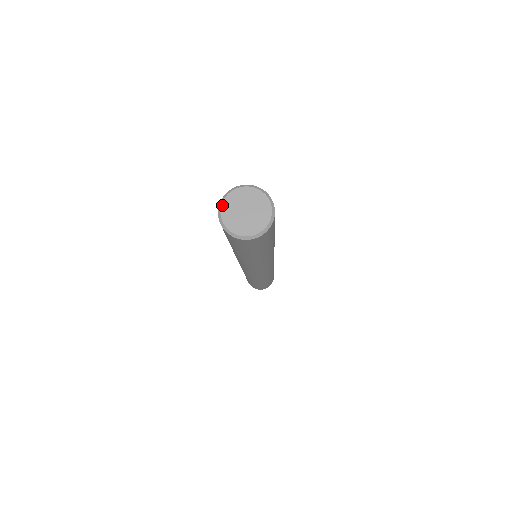
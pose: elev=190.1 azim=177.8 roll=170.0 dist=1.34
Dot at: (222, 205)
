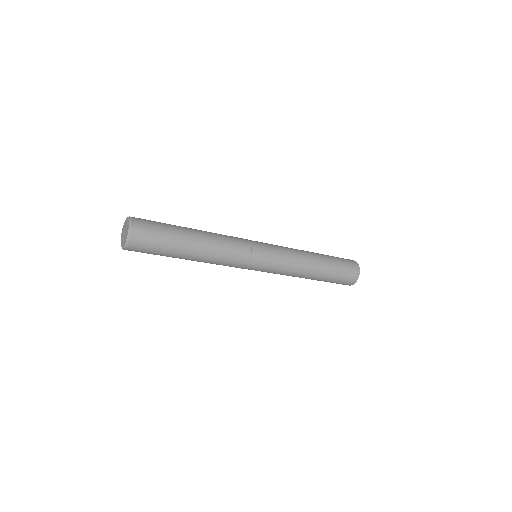
Dot at: (121, 237)
